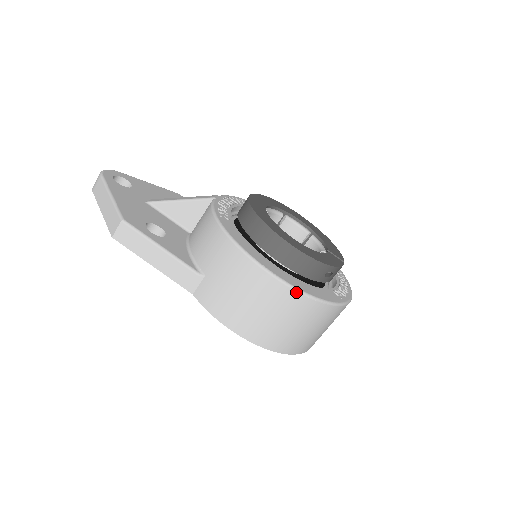
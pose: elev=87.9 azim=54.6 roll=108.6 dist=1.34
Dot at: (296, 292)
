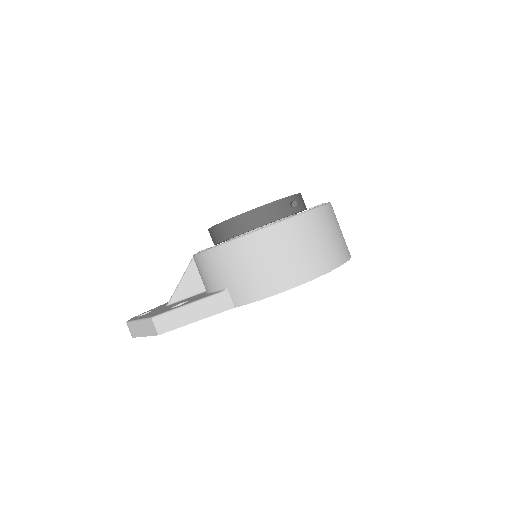
Dot at: (276, 226)
